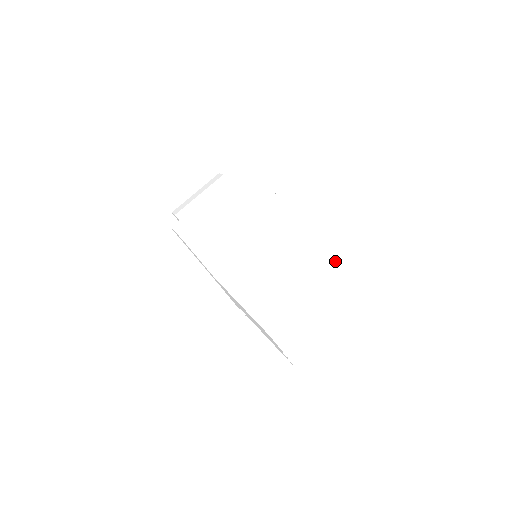
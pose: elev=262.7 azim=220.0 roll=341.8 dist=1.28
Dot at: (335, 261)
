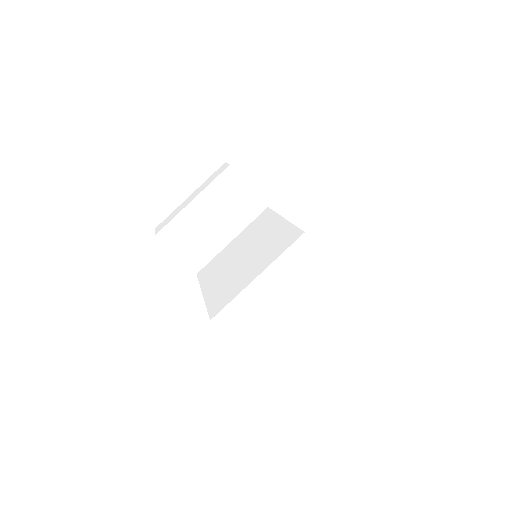
Dot at: (283, 244)
